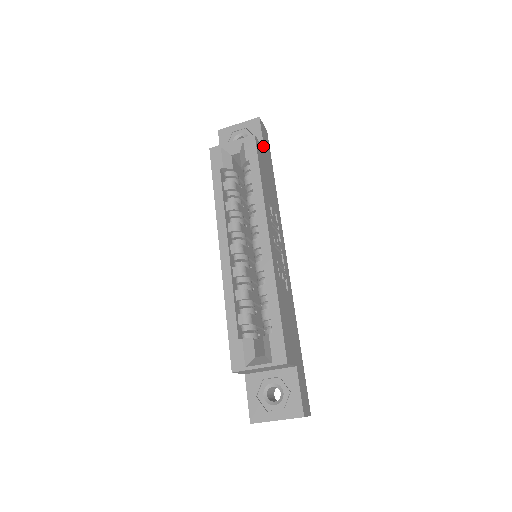
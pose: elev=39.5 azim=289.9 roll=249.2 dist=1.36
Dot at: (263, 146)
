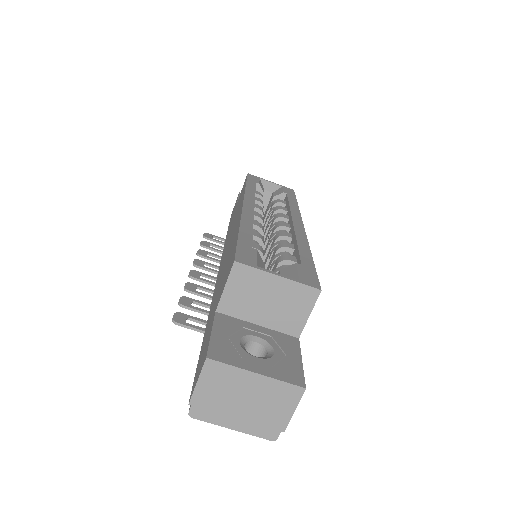
Dot at: occluded
